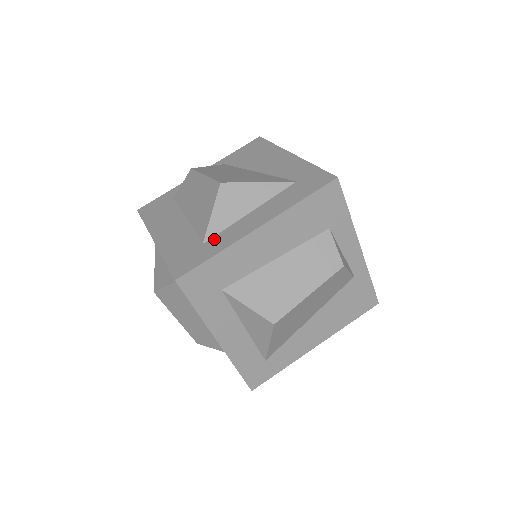
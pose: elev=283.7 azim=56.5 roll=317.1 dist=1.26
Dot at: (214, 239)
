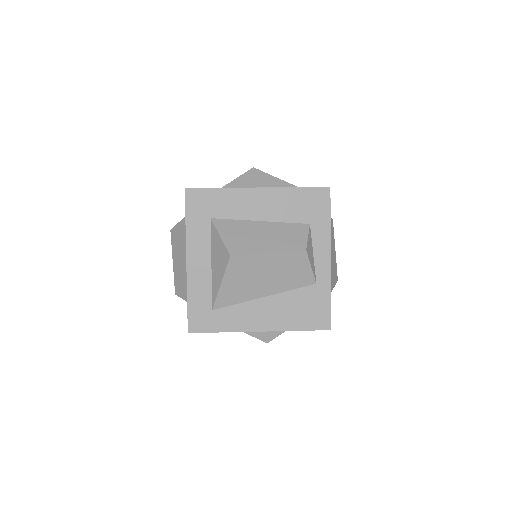
Dot at: occluded
